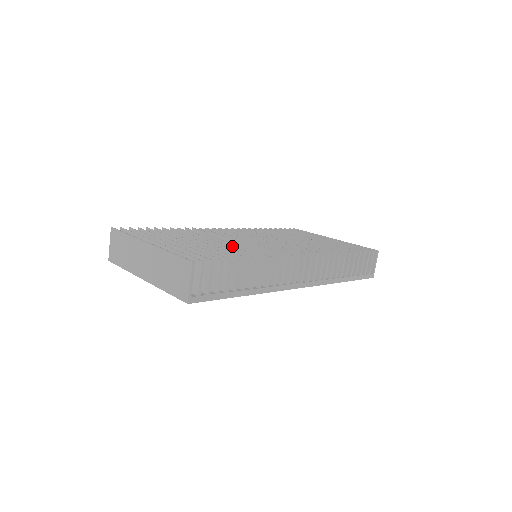
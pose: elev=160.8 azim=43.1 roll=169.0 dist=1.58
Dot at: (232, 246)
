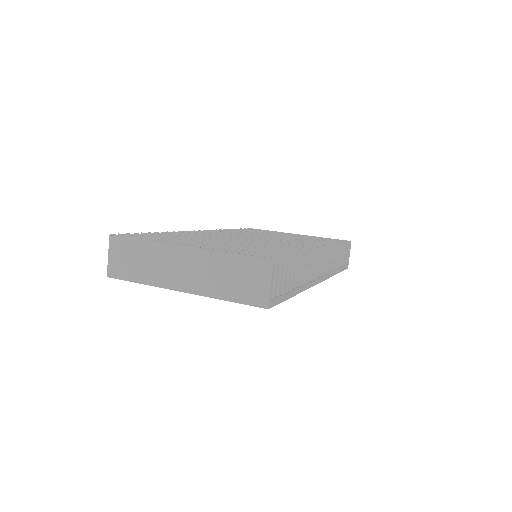
Dot at: (258, 244)
